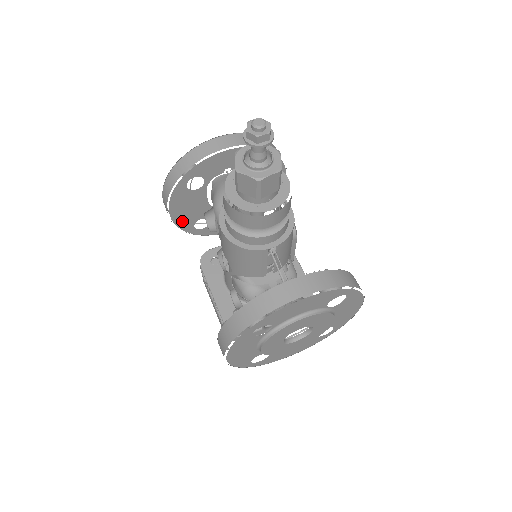
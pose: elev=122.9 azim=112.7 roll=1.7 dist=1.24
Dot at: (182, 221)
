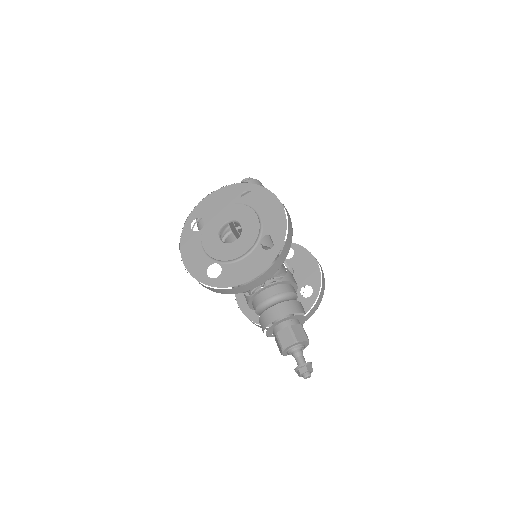
Dot at: occluded
